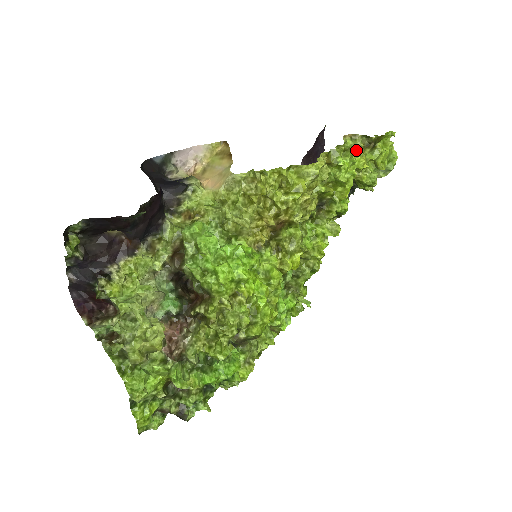
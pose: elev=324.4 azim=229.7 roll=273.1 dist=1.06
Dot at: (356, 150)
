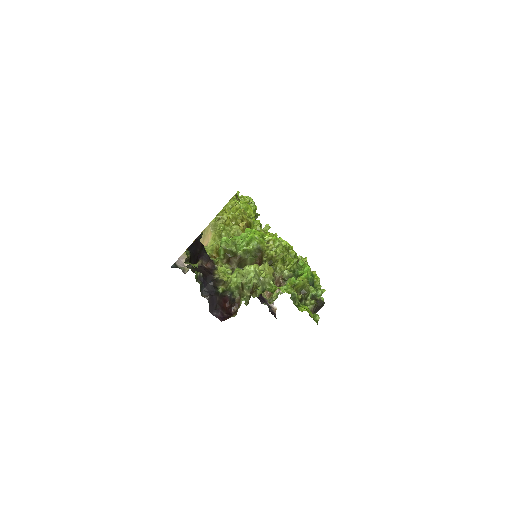
Dot at: occluded
